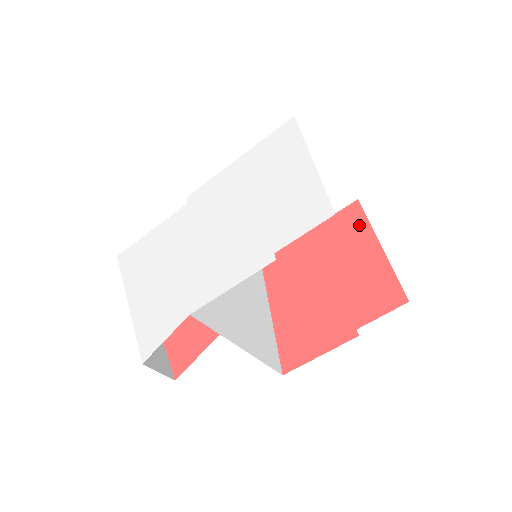
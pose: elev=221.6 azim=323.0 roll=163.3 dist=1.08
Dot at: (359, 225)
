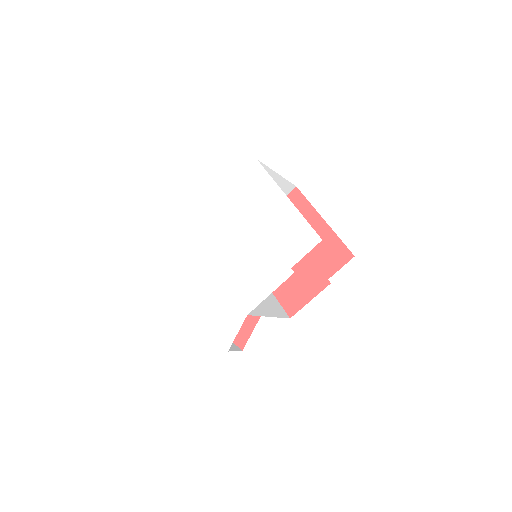
Dot at: (304, 207)
